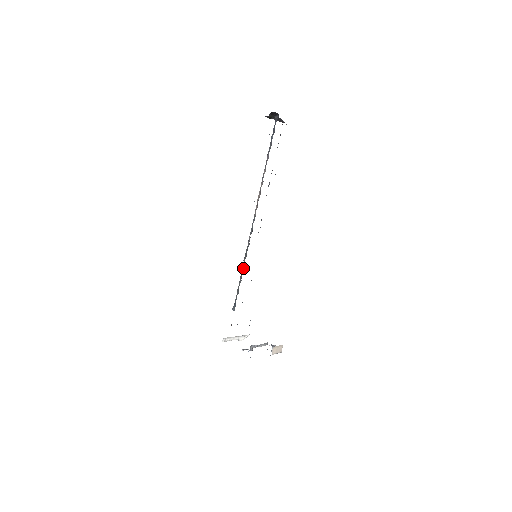
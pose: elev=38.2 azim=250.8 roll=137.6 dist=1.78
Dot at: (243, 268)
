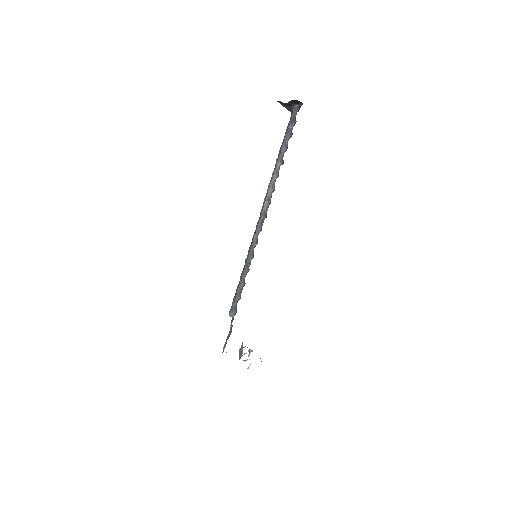
Dot at: (246, 270)
